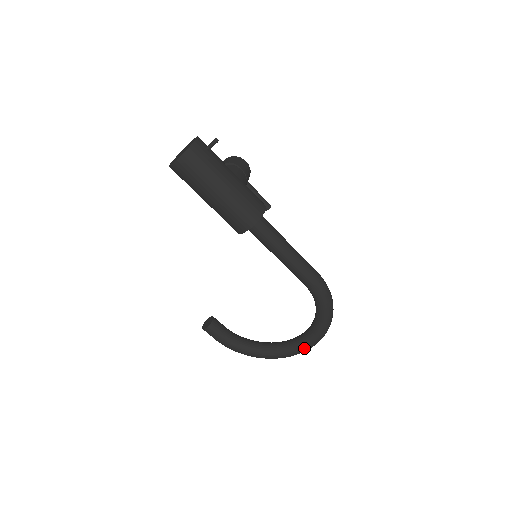
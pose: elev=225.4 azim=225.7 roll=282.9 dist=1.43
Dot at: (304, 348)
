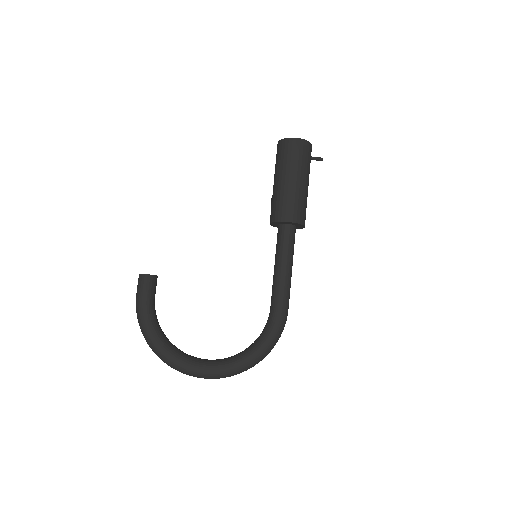
Dot at: (209, 371)
